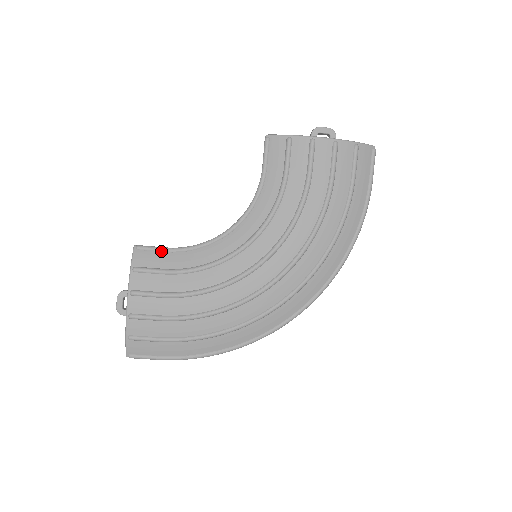
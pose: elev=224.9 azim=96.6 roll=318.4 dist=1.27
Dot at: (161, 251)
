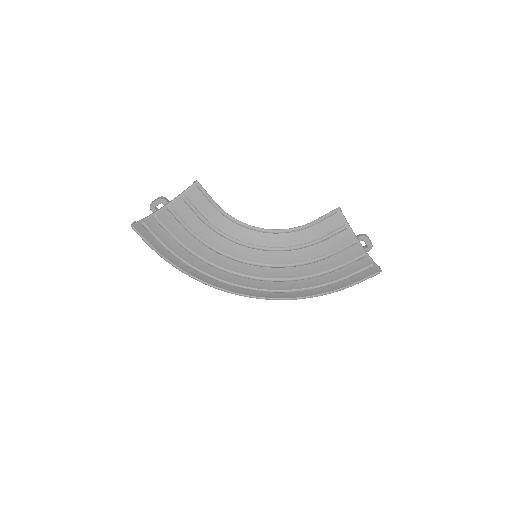
Dot at: (209, 200)
